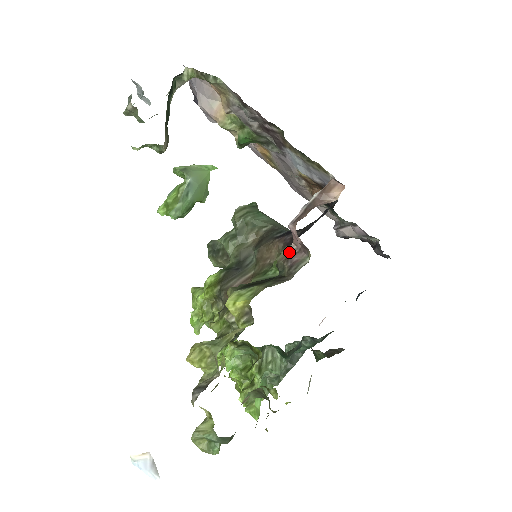
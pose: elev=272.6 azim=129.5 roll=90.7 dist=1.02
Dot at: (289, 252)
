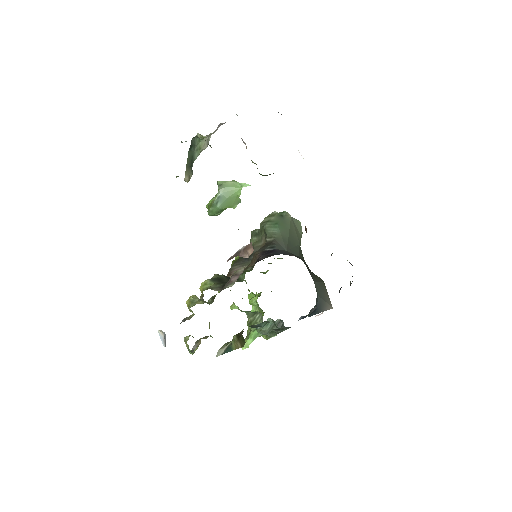
Dot at: (240, 271)
